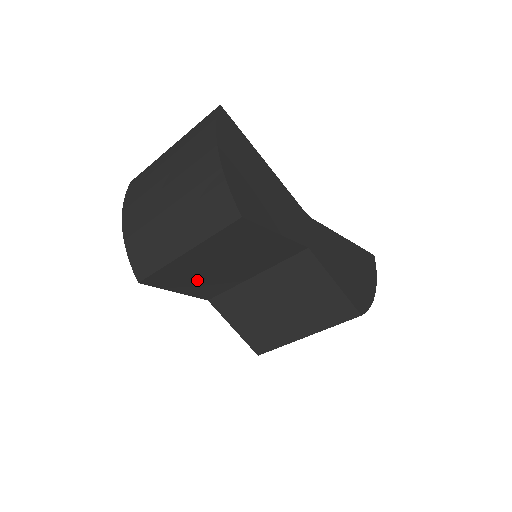
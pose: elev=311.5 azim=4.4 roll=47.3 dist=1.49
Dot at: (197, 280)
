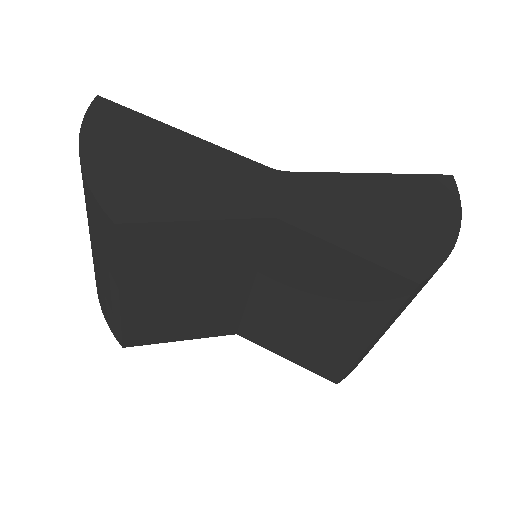
Dot at: (186, 319)
